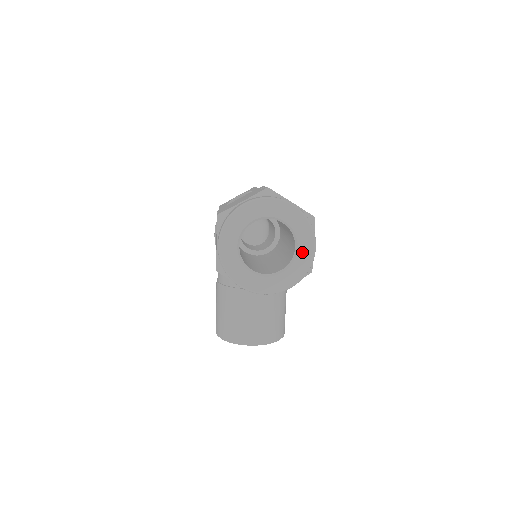
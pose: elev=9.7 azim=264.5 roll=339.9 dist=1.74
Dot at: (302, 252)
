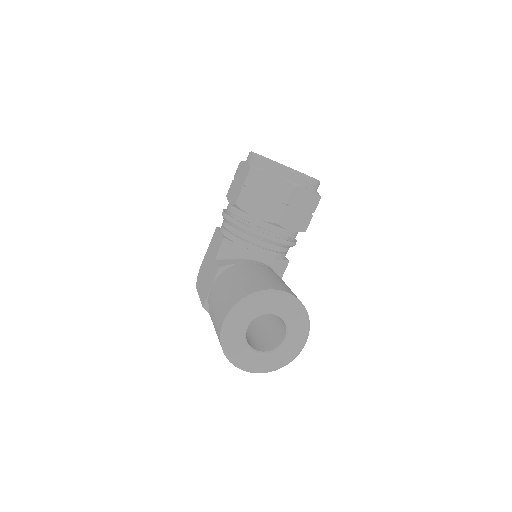
Dot at: occluded
